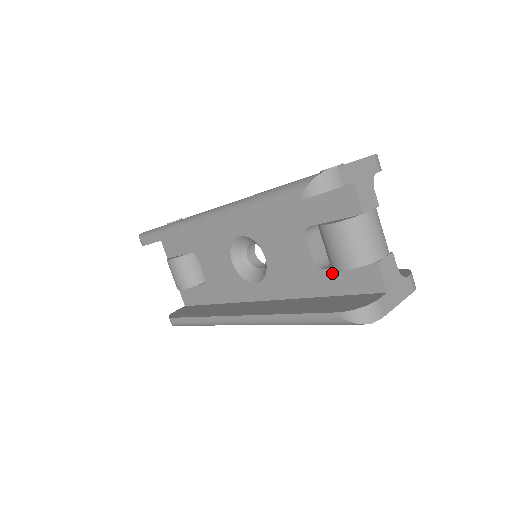
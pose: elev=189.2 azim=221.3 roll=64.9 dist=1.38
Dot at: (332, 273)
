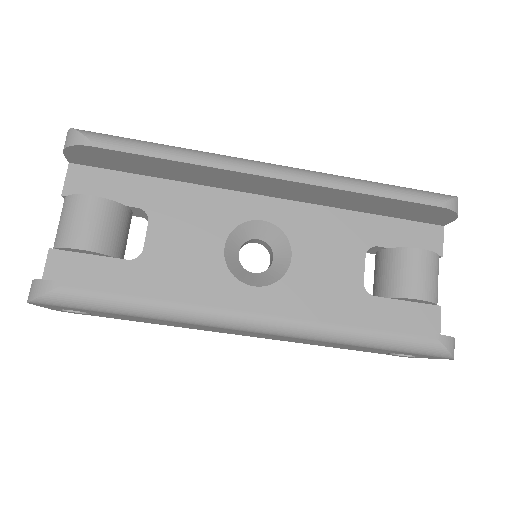
Dot at: (383, 303)
